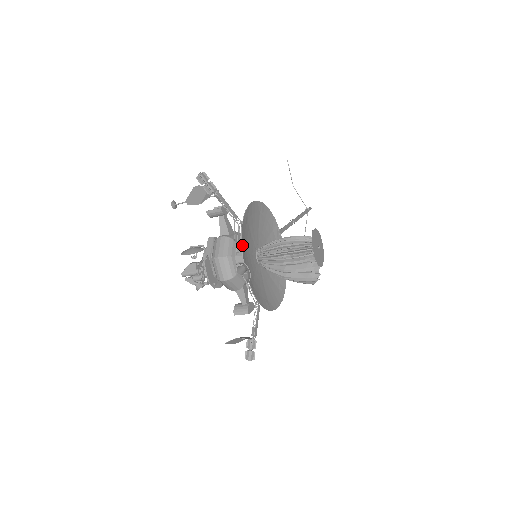
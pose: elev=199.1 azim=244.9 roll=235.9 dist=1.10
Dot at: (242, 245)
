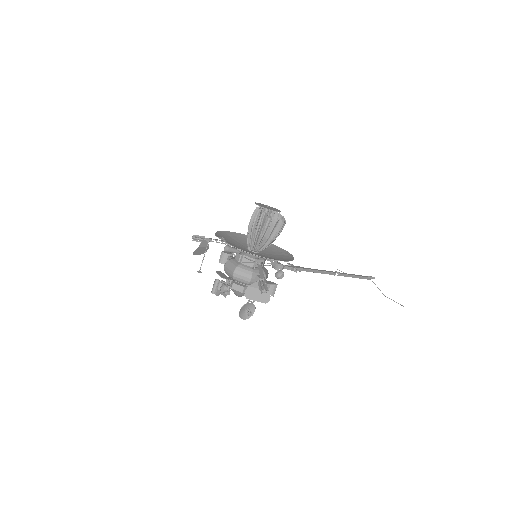
Dot at: (217, 235)
